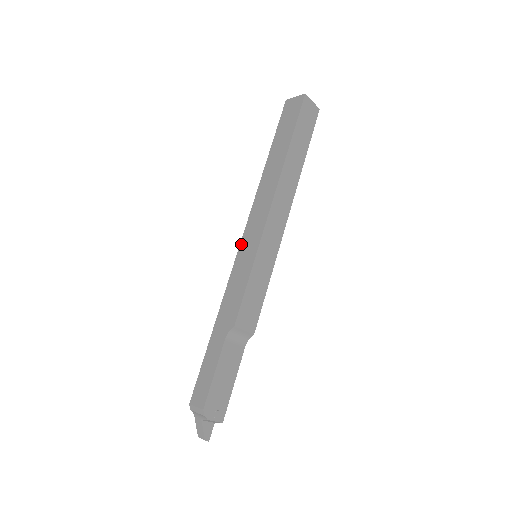
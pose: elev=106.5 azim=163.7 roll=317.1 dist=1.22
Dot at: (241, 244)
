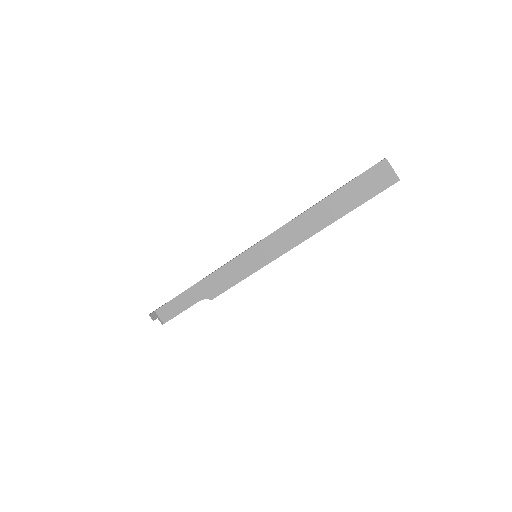
Dot at: (252, 248)
